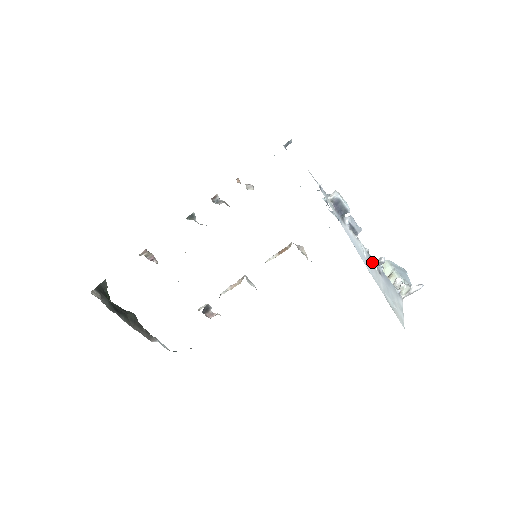
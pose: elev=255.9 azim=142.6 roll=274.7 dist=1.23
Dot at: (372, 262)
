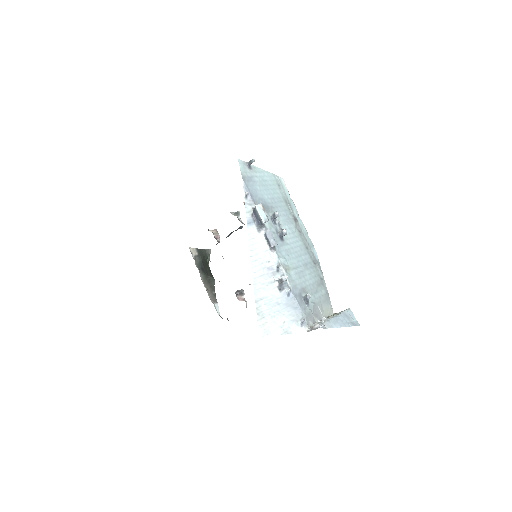
Dot at: (277, 276)
